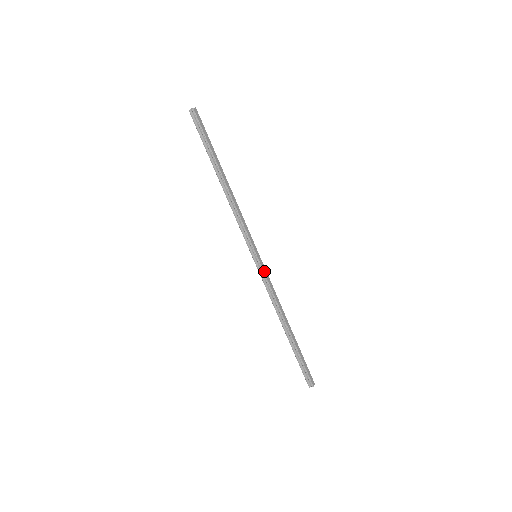
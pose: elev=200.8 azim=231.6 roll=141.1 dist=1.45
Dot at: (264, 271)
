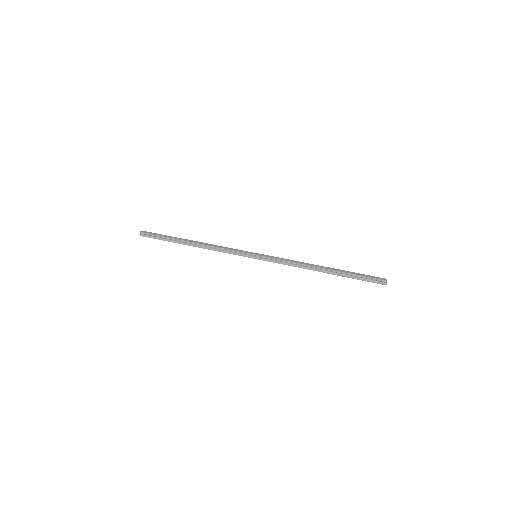
Dot at: (269, 257)
